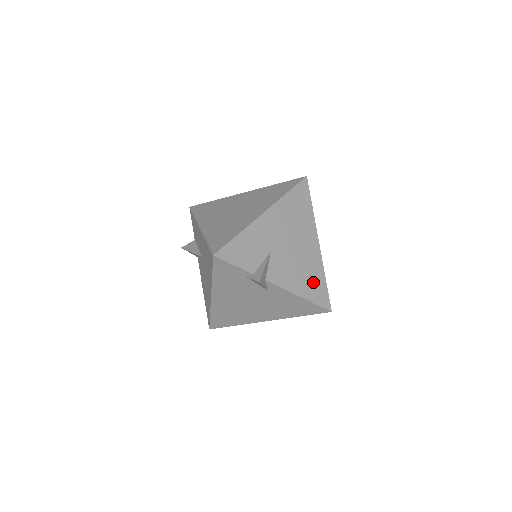
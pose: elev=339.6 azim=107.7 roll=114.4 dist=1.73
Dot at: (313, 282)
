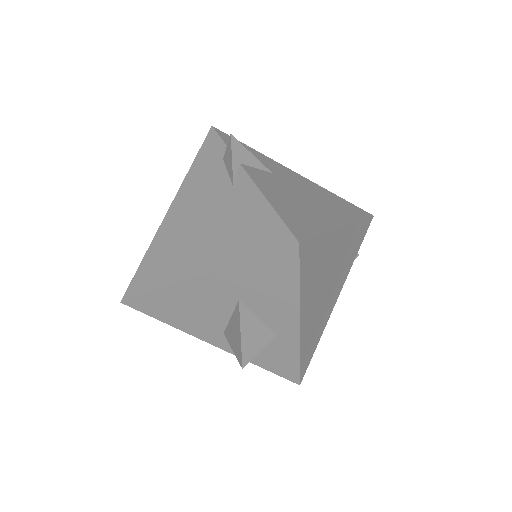
Dot at: (300, 217)
